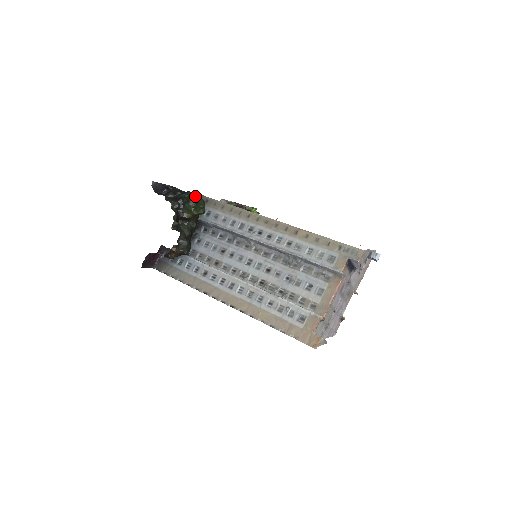
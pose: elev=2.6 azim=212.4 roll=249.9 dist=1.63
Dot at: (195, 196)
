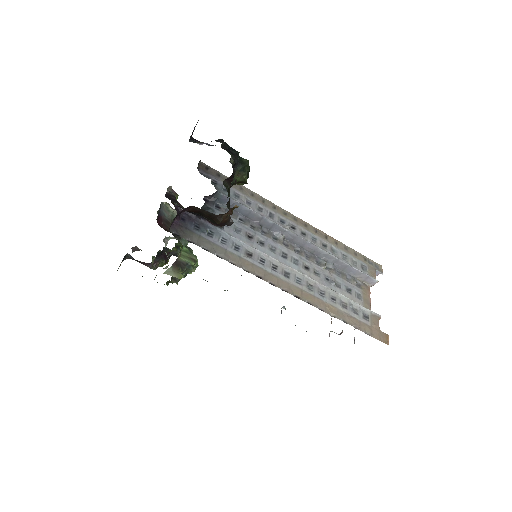
Dot at: occluded
